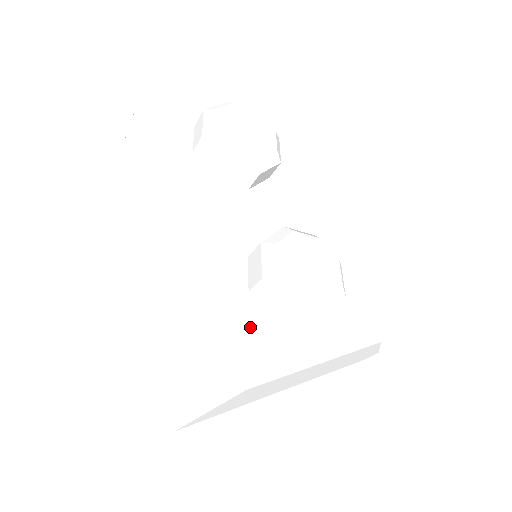
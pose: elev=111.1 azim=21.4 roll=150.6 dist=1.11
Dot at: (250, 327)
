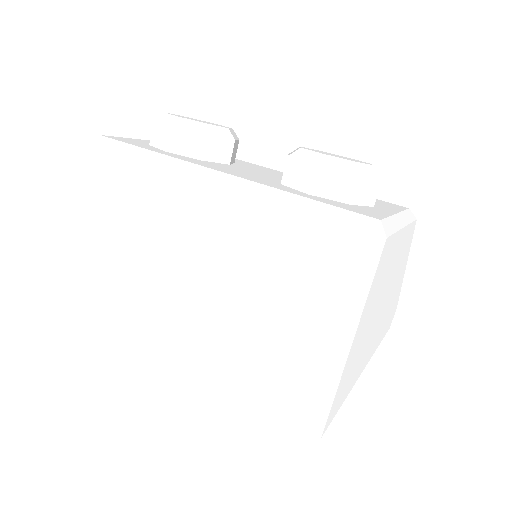
Dot at: (339, 206)
